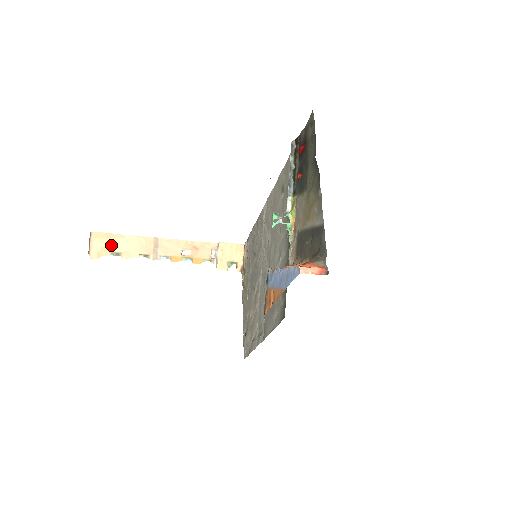
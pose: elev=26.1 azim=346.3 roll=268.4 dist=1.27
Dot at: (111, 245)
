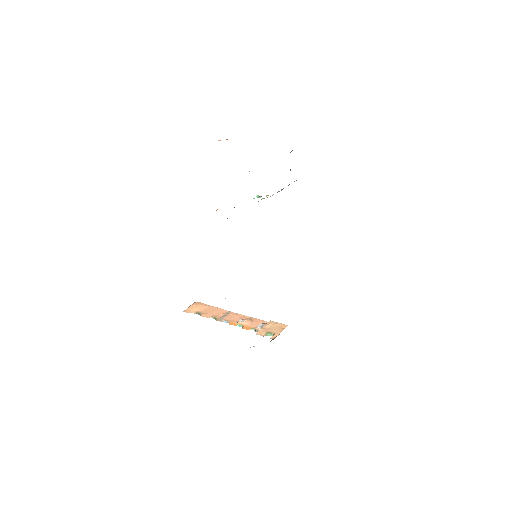
Dot at: (200, 309)
